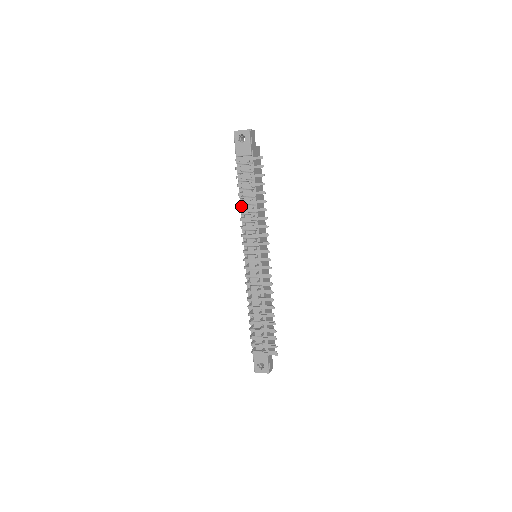
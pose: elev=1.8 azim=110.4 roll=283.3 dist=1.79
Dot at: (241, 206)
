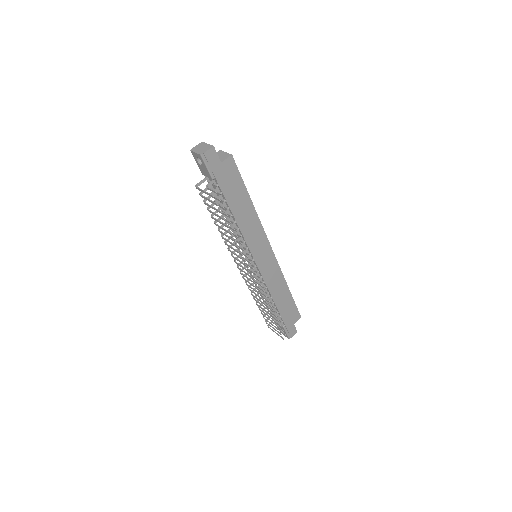
Dot at: occluded
